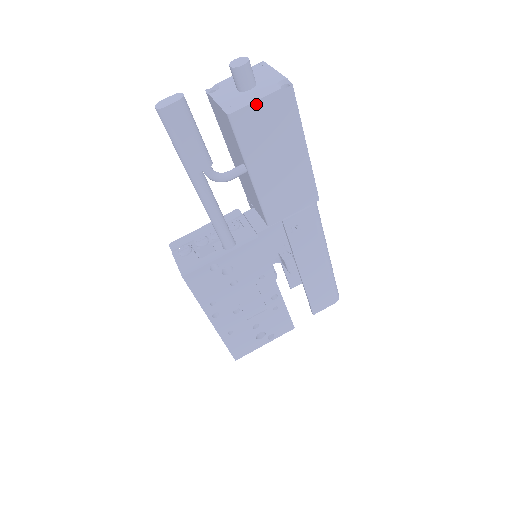
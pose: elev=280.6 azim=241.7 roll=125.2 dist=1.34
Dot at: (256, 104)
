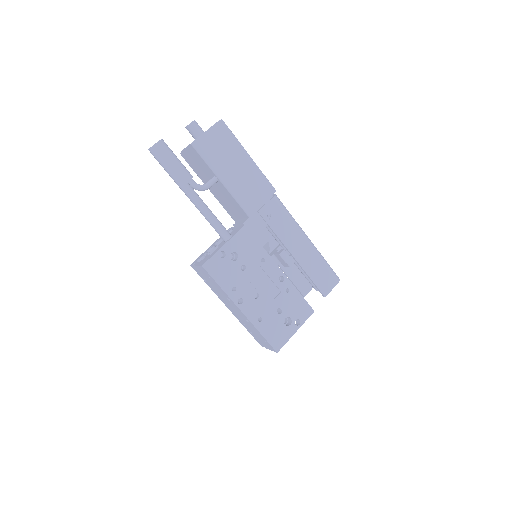
Dot at: (205, 134)
